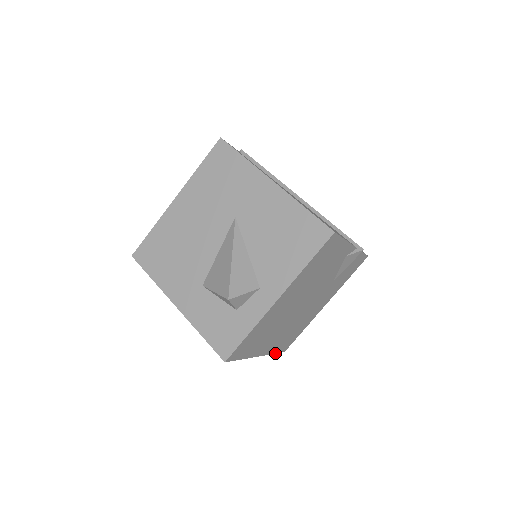
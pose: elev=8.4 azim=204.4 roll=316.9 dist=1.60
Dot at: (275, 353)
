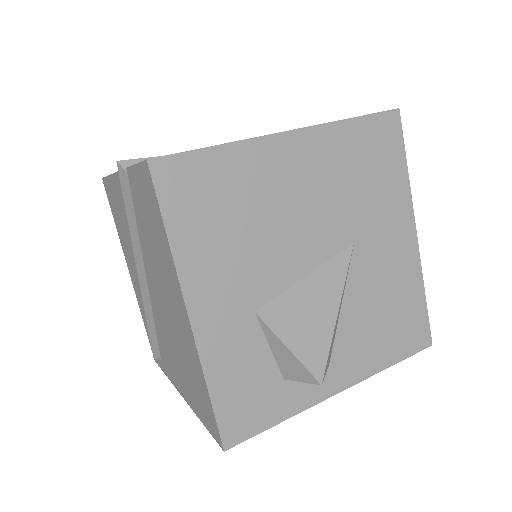
Dot at: (164, 372)
